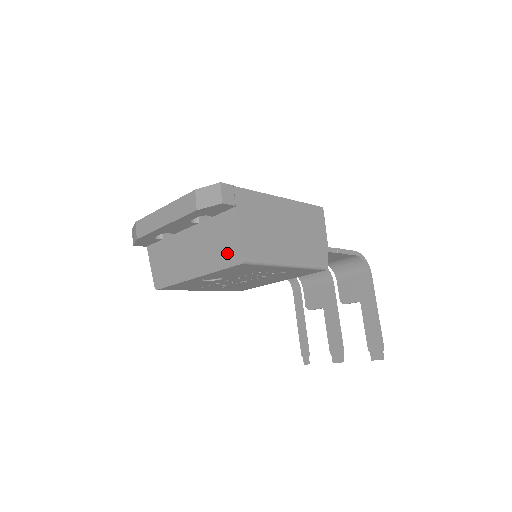
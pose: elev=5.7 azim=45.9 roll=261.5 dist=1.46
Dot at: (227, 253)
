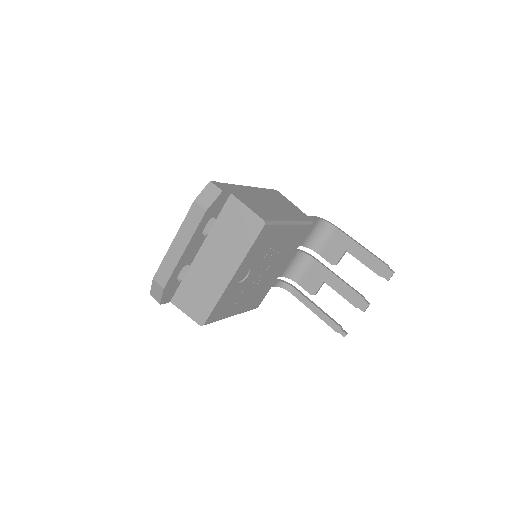
Dot at: (247, 230)
